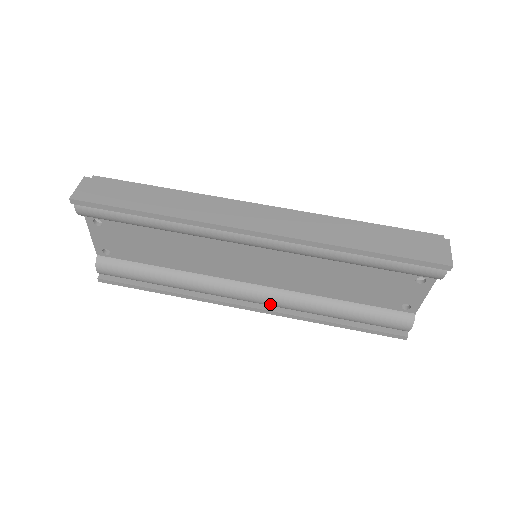
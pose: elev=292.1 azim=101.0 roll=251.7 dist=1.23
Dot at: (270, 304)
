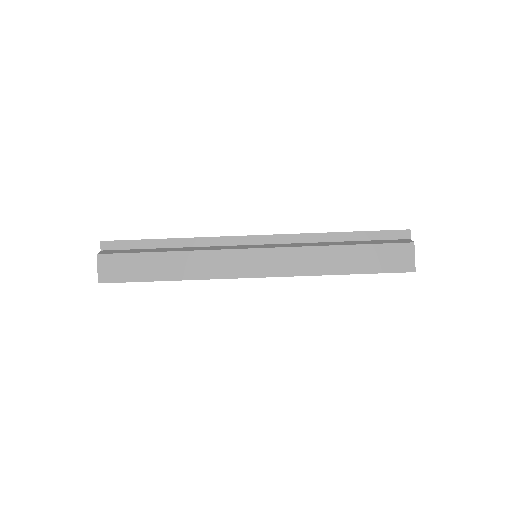
Dot at: occluded
